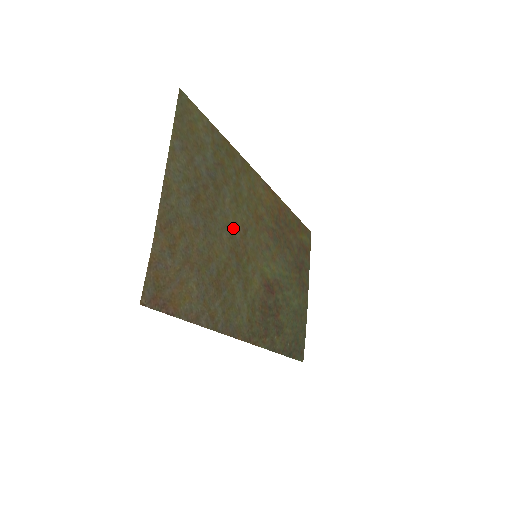
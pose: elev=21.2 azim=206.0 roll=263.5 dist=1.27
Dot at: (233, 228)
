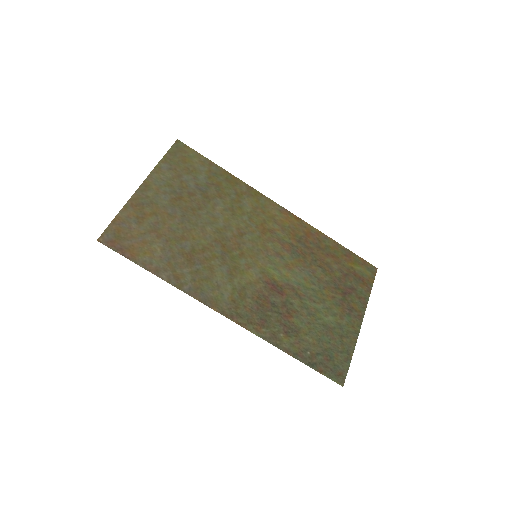
Dot at: (223, 227)
